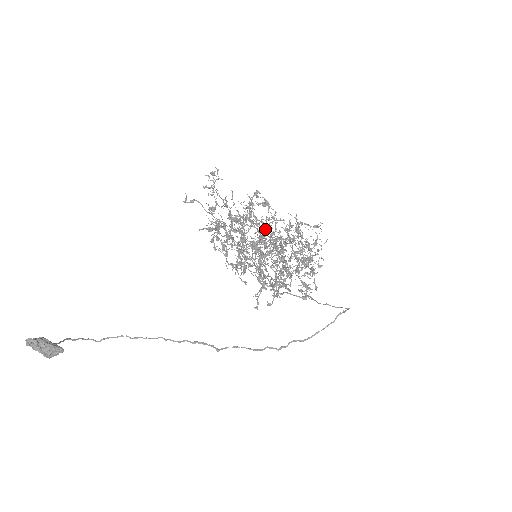
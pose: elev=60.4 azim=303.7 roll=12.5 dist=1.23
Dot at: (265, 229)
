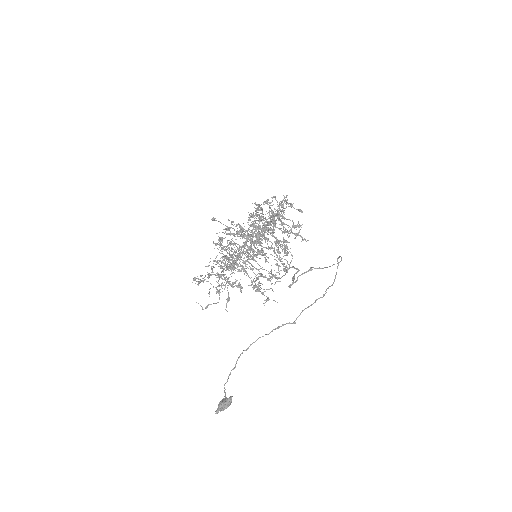
Dot at: occluded
